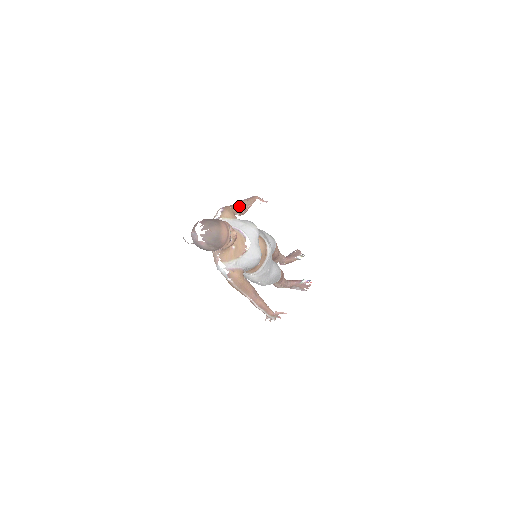
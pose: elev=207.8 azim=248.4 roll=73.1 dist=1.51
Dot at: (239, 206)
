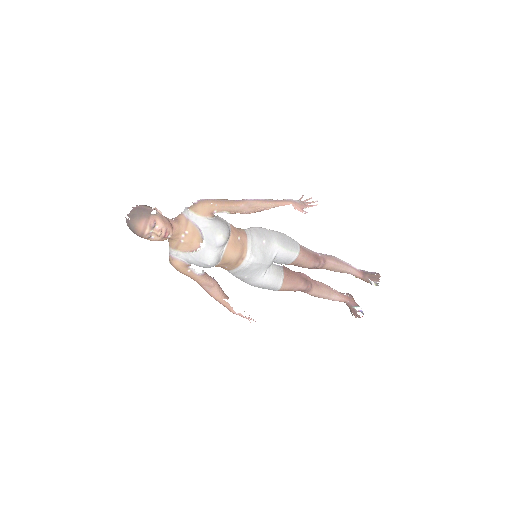
Dot at: (236, 205)
